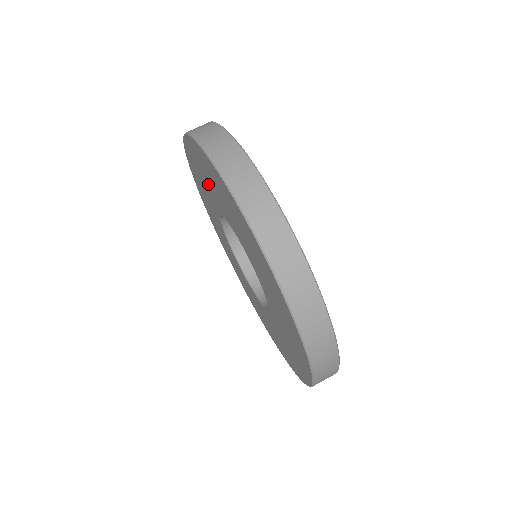
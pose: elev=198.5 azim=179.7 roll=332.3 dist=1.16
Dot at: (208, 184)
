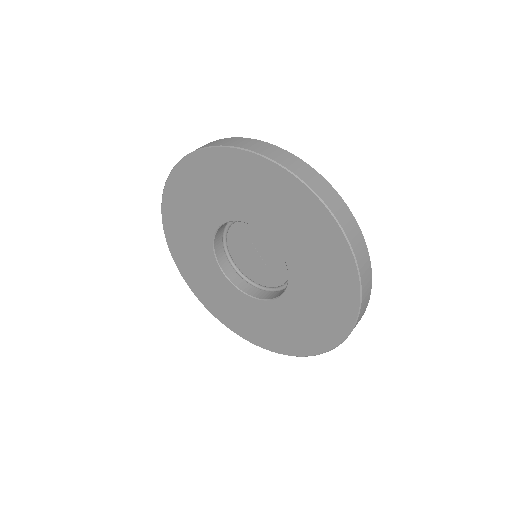
Dot at: (192, 240)
